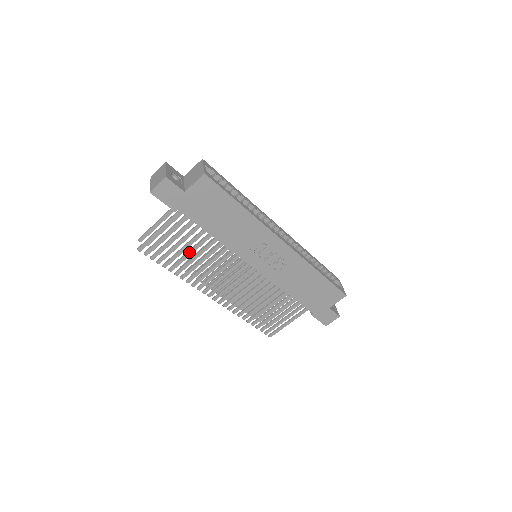
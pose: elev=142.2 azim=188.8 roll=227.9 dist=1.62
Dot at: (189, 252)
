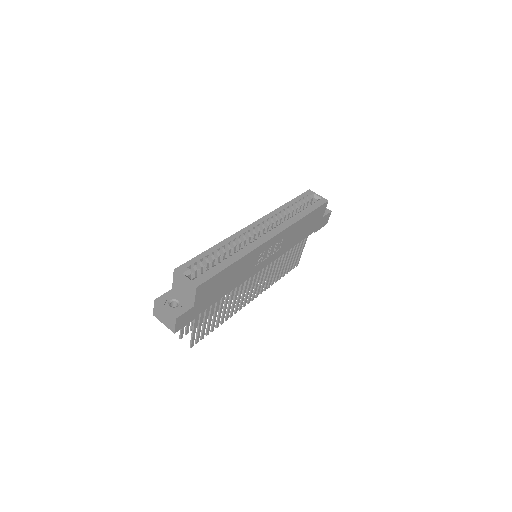
Dot at: (220, 310)
